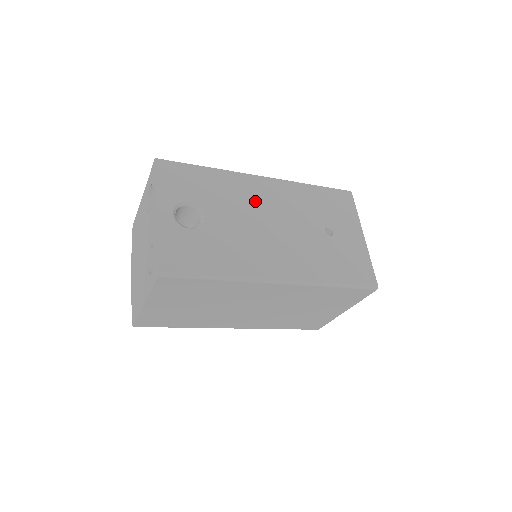
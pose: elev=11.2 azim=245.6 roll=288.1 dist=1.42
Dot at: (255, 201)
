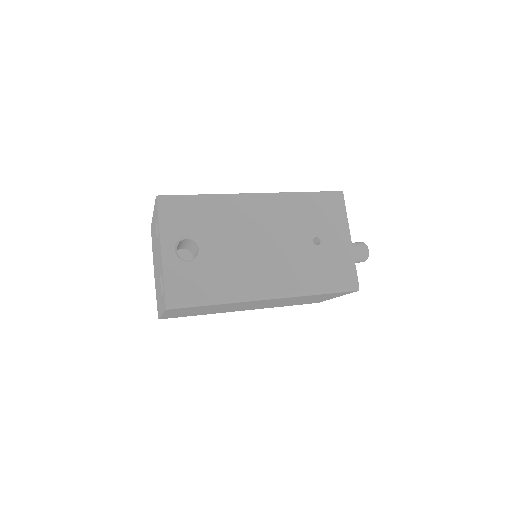
Dot at: (247, 222)
